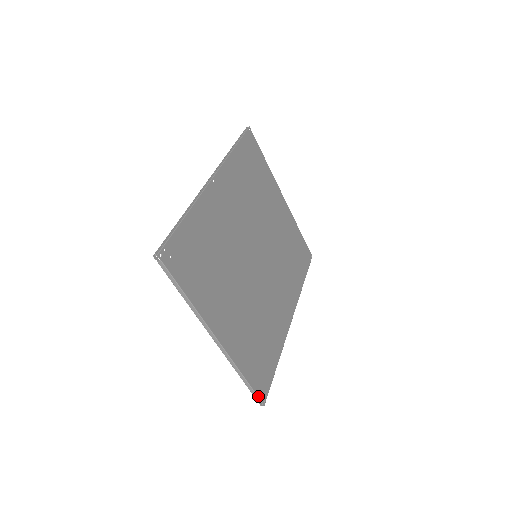
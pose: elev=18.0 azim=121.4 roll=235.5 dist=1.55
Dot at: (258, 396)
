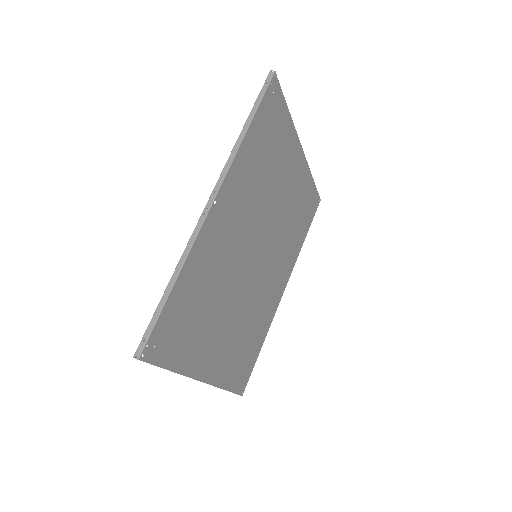
Dot at: (237, 394)
